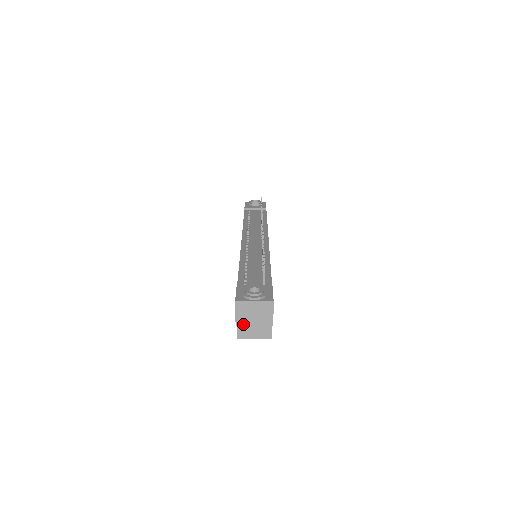
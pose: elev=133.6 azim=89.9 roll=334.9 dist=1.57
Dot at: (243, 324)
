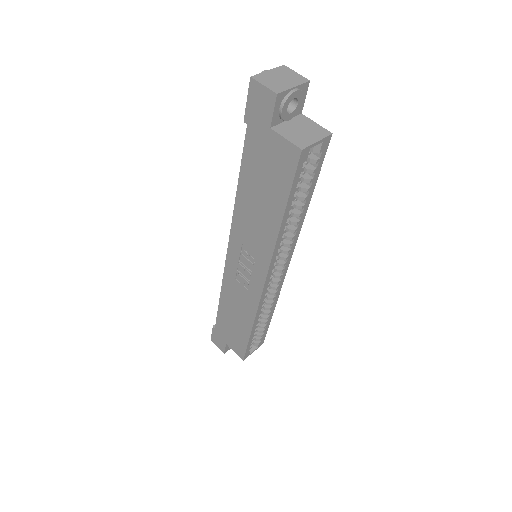
Dot at: (282, 90)
